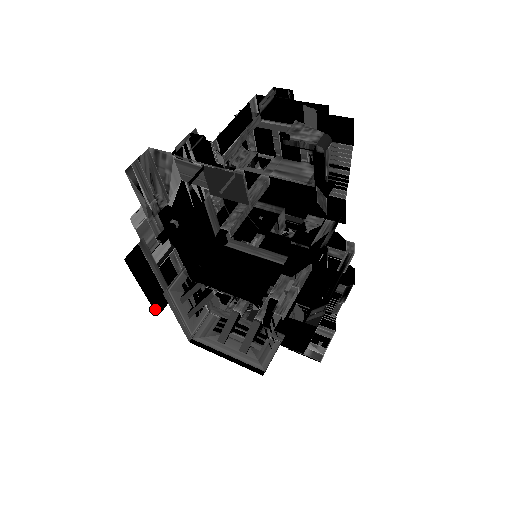
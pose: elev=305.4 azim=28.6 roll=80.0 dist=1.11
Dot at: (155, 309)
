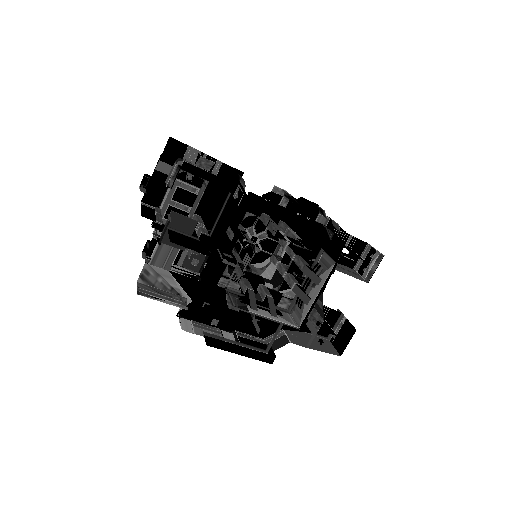
Dot at: (272, 363)
